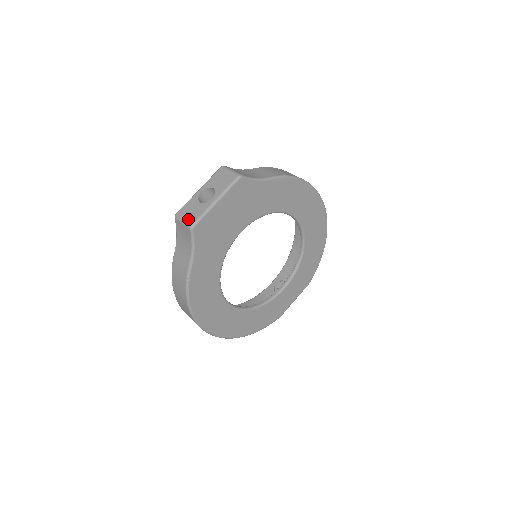
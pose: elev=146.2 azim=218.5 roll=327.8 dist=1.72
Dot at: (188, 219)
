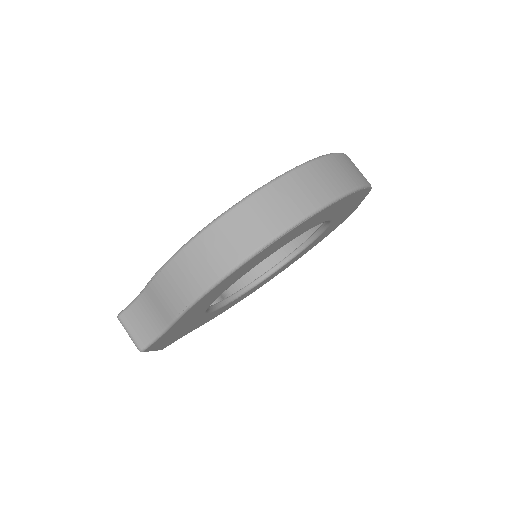
Dot at: occluded
